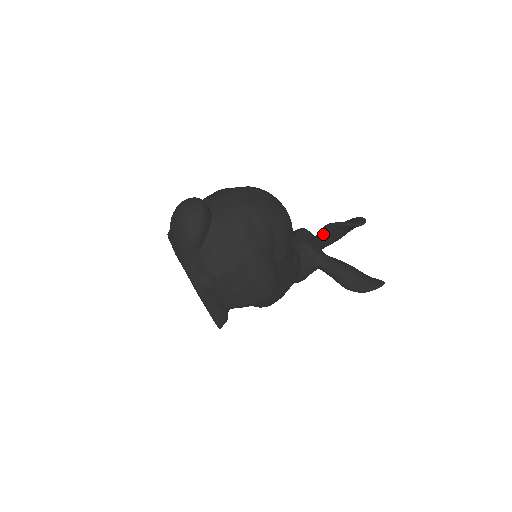
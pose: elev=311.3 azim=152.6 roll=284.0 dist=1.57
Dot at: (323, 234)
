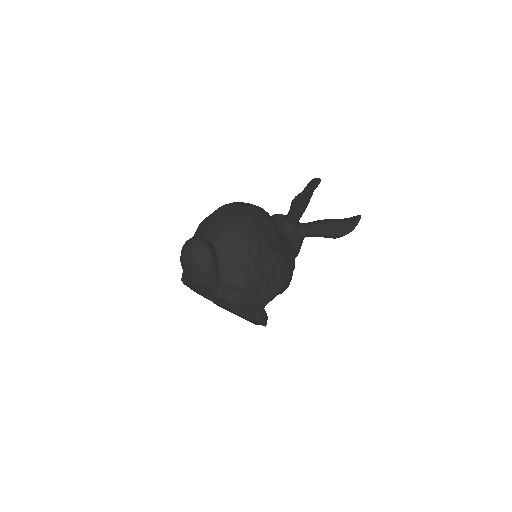
Dot at: (294, 208)
